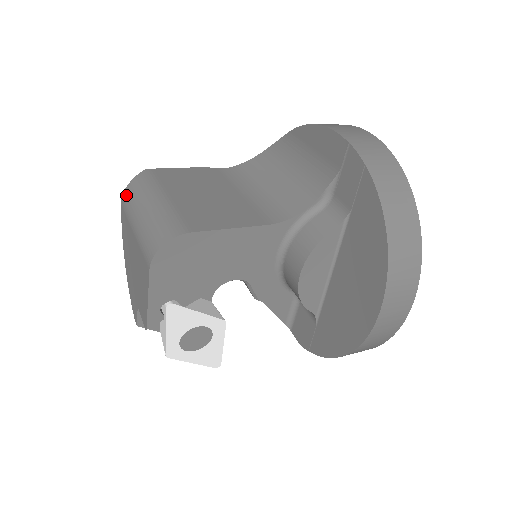
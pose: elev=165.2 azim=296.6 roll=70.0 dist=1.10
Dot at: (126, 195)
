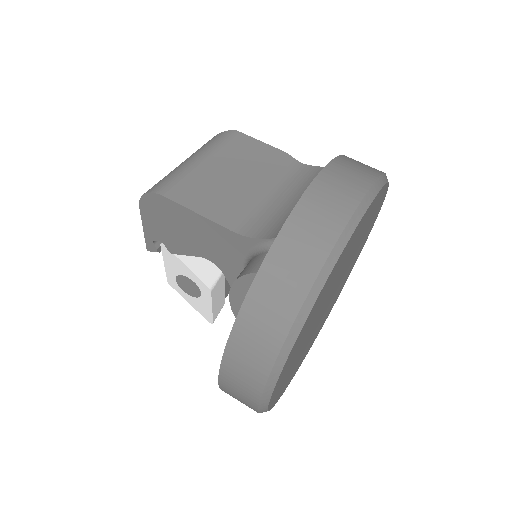
Dot at: occluded
